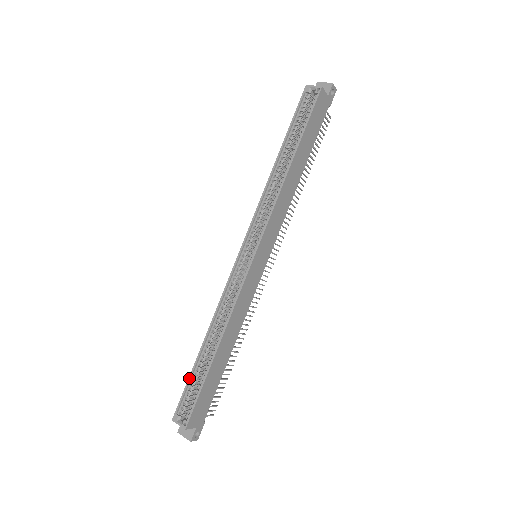
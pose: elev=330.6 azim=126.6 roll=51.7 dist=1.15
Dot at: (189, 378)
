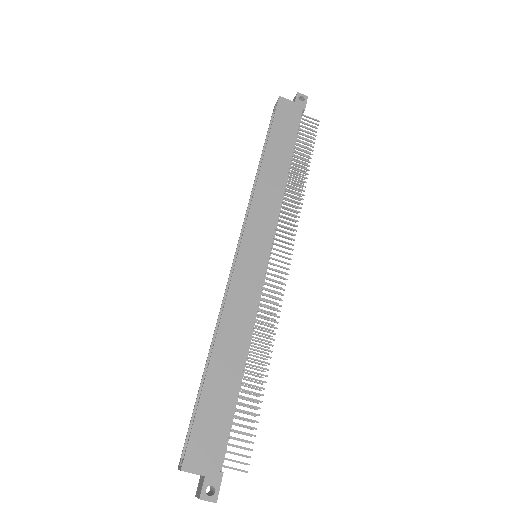
Dot at: (194, 407)
